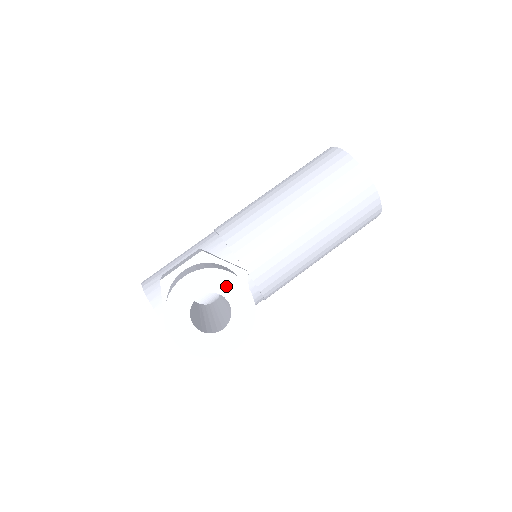
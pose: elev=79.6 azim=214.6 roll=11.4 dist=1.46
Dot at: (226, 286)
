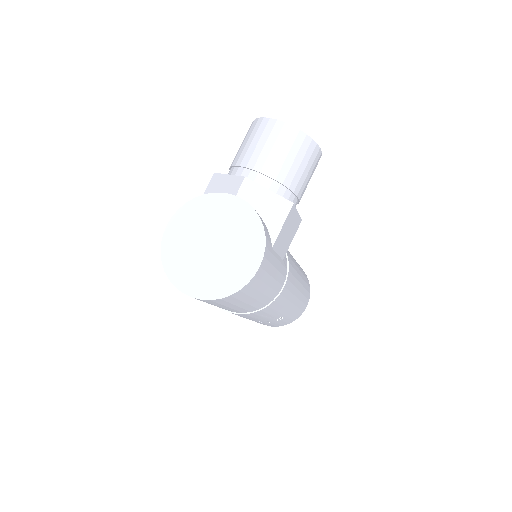
Dot at: occluded
